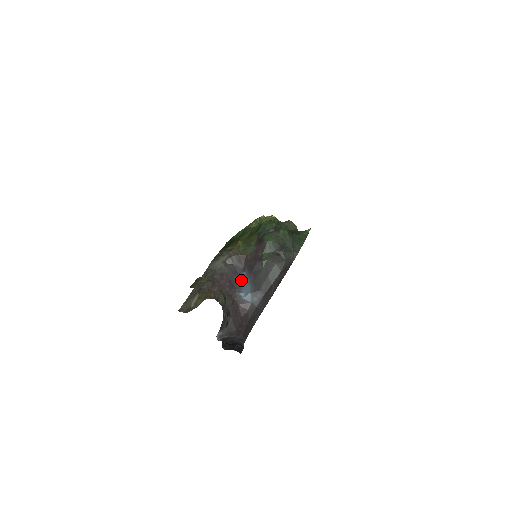
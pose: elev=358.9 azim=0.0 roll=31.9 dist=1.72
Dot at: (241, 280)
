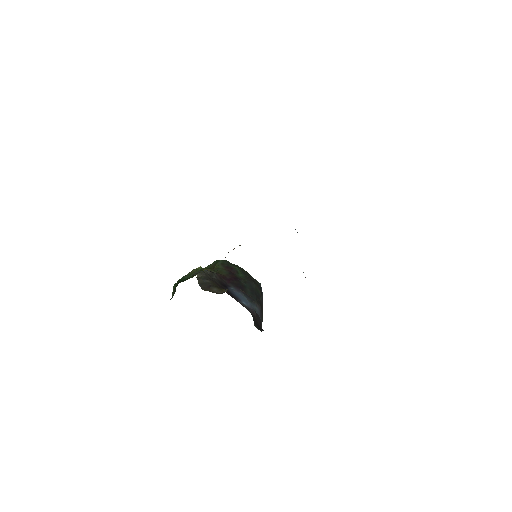
Dot at: (233, 292)
